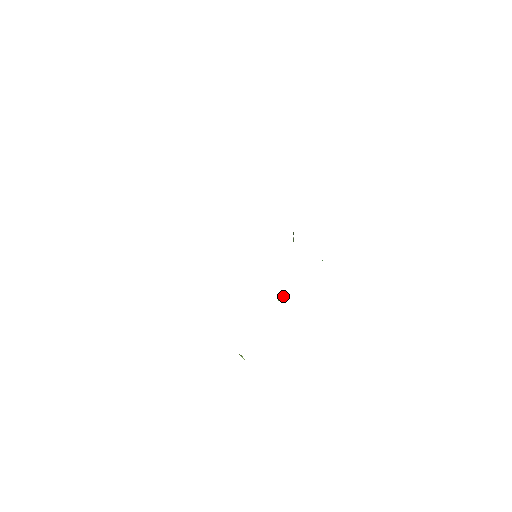
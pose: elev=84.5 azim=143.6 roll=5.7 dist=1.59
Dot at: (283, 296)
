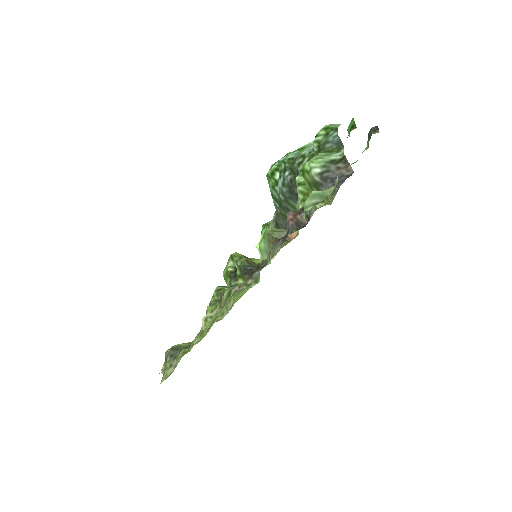
Dot at: occluded
